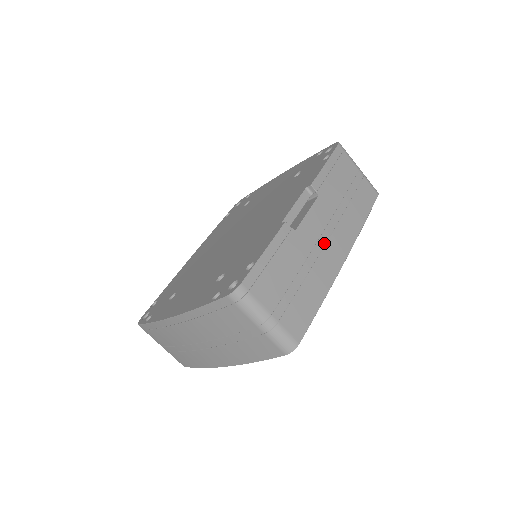
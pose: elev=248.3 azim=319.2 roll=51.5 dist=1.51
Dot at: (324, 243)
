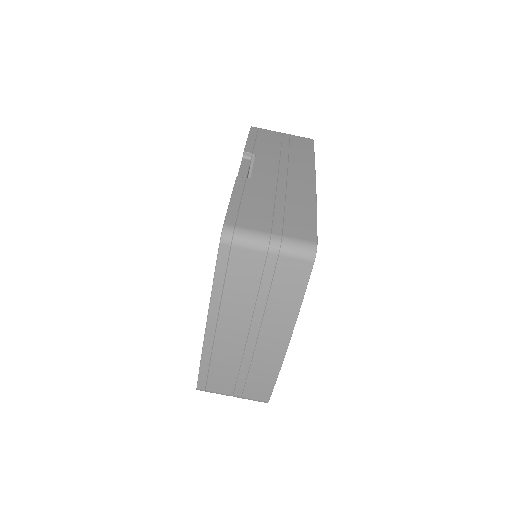
Dot at: (285, 177)
